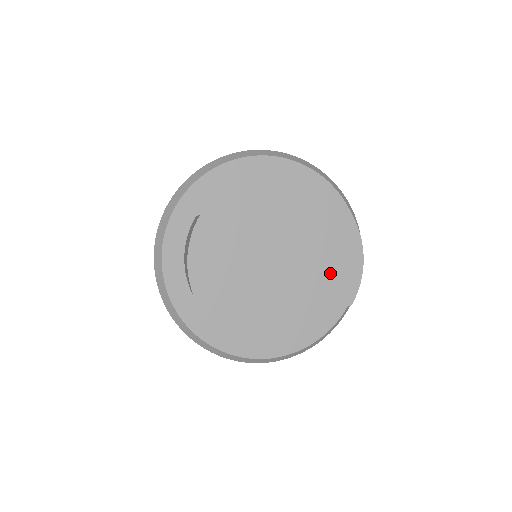
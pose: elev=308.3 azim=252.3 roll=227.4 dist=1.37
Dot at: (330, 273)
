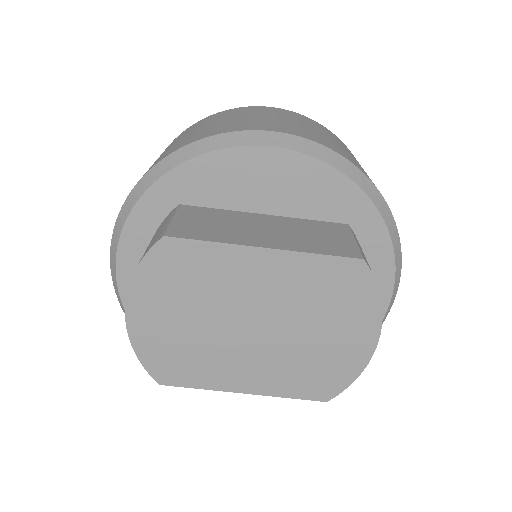
Dot at: (316, 361)
